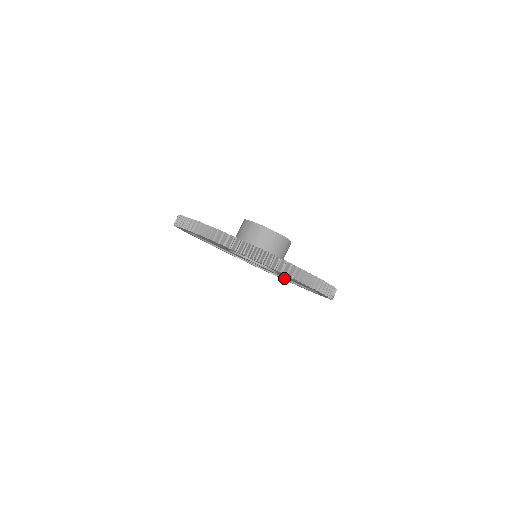
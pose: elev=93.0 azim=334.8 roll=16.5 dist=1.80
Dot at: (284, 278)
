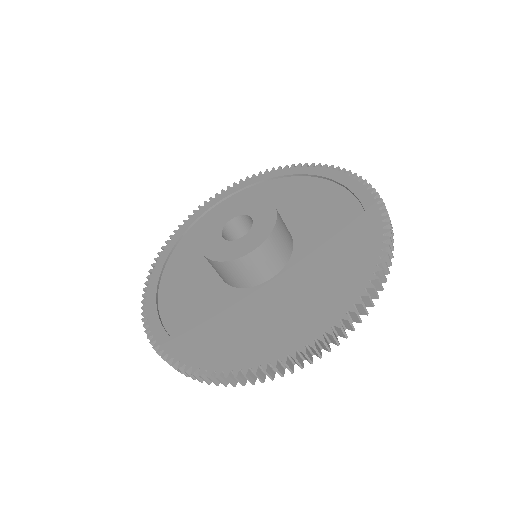
Dot at: occluded
